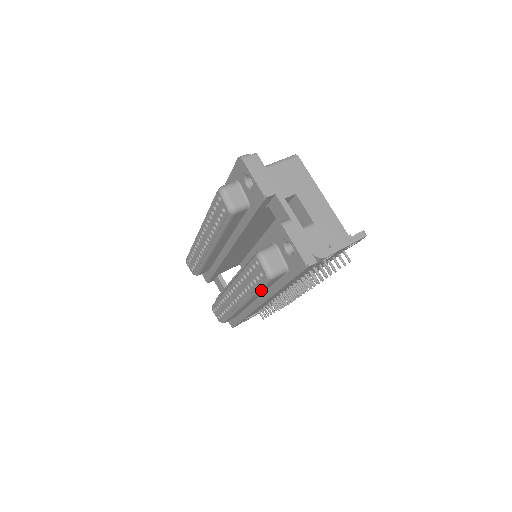
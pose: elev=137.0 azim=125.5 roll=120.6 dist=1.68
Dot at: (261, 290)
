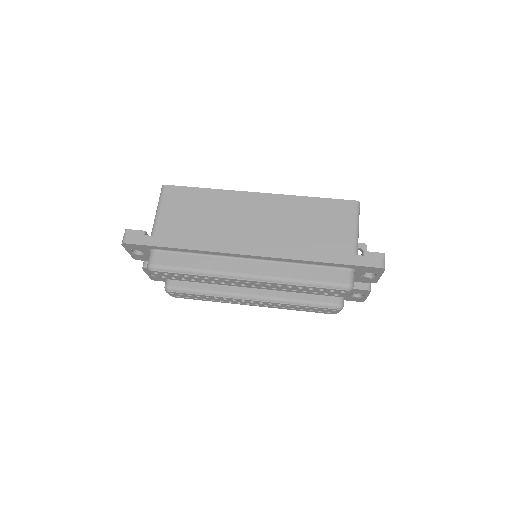
Dot at: occluded
